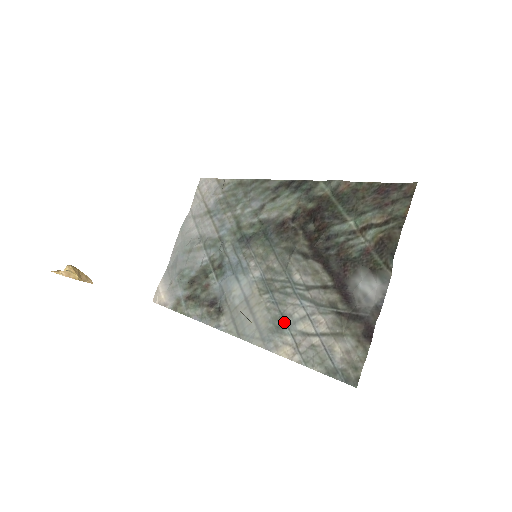
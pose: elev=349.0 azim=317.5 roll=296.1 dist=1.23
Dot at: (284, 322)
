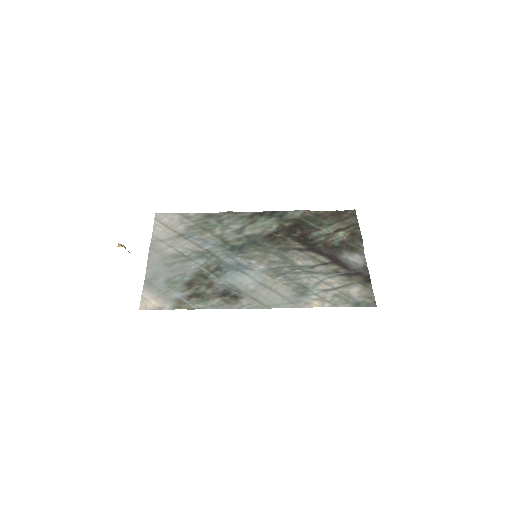
Dot at: (305, 288)
